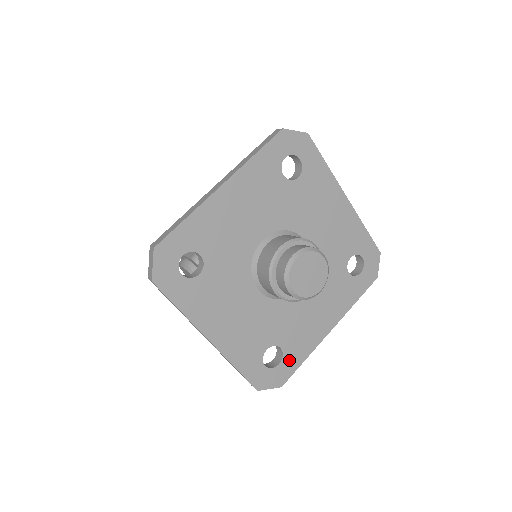
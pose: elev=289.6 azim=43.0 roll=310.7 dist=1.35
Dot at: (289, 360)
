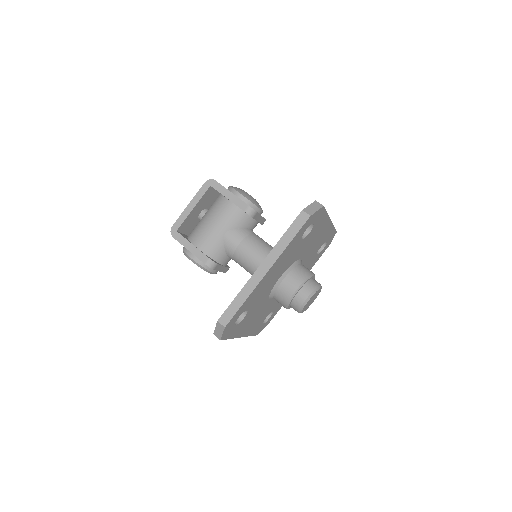
Dot at: occluded
